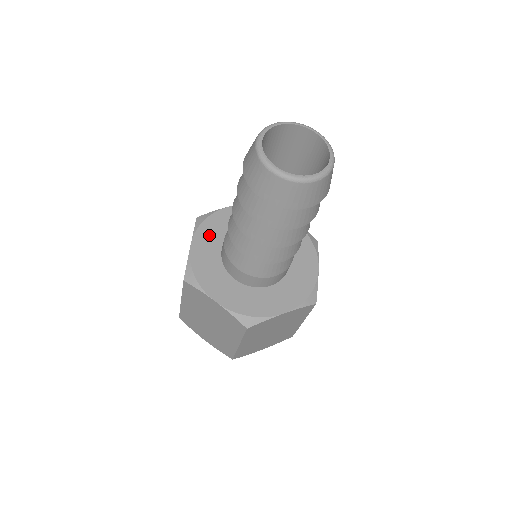
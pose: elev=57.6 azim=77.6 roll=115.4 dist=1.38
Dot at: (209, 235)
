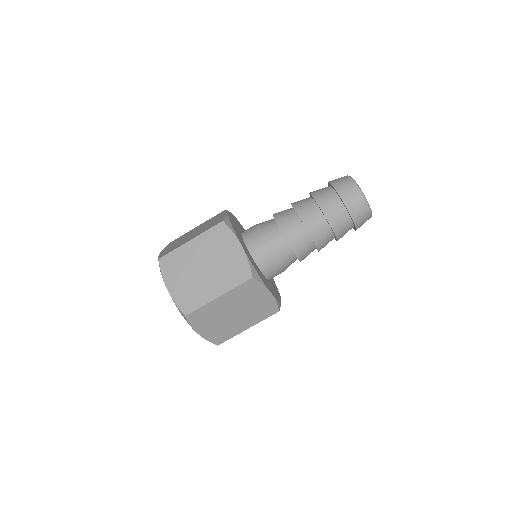
Dot at: (235, 221)
